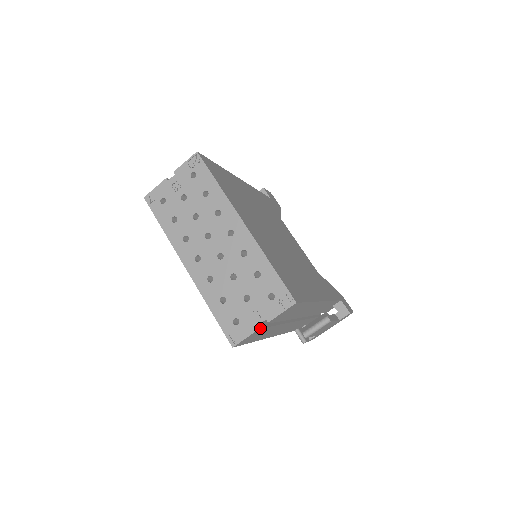
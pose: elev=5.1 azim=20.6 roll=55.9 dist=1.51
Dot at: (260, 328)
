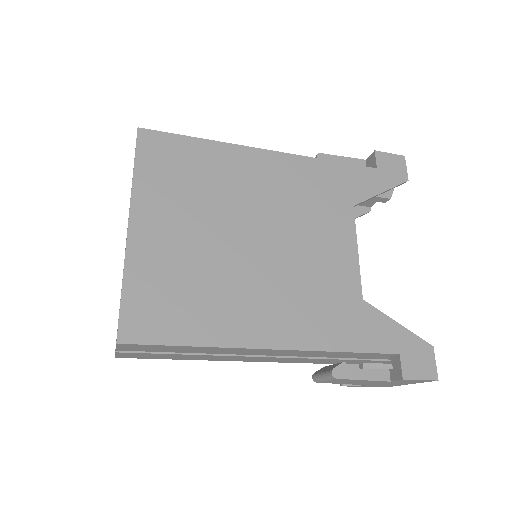
Dot at: (118, 352)
